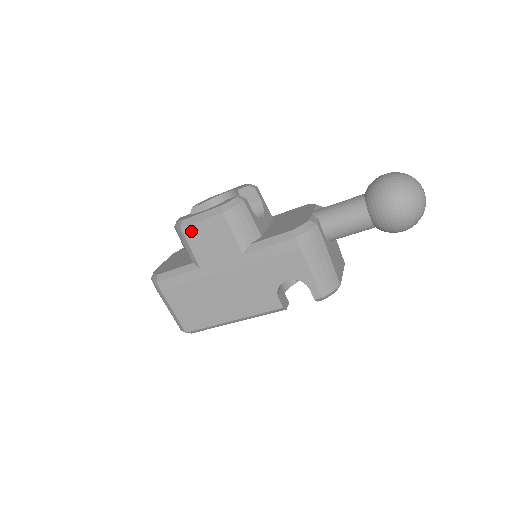
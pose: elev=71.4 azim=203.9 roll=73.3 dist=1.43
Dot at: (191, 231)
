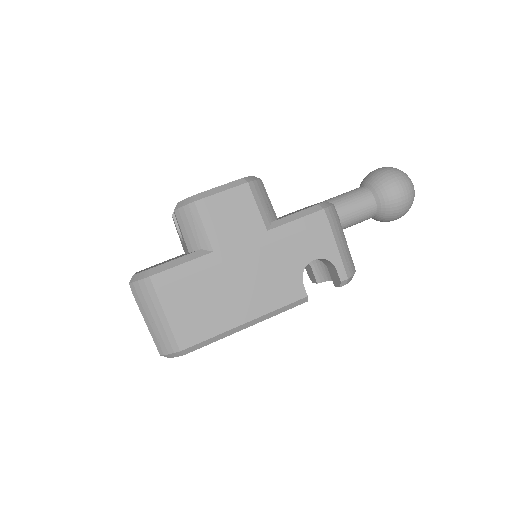
Dot at: (207, 205)
